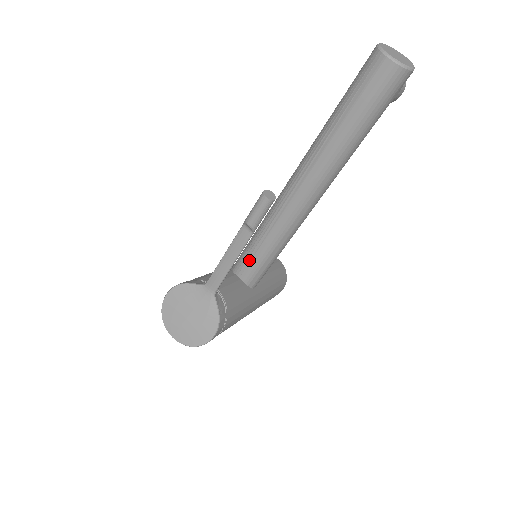
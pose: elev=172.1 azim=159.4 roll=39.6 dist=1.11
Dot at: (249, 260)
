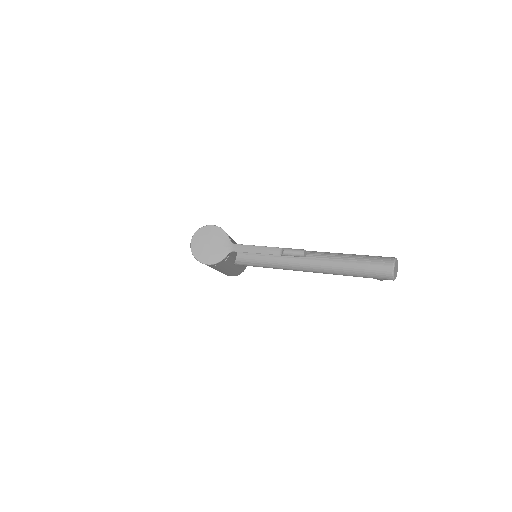
Dot at: (252, 254)
